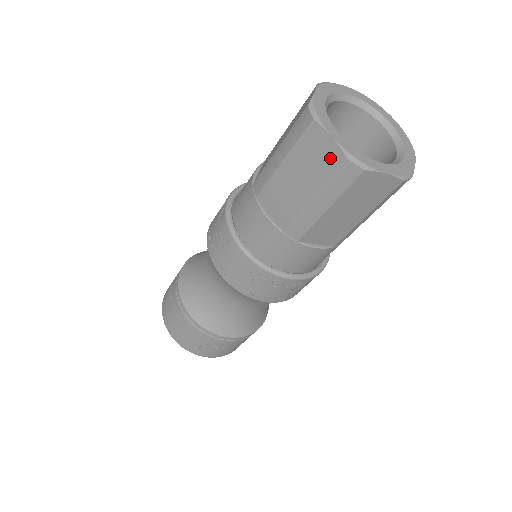
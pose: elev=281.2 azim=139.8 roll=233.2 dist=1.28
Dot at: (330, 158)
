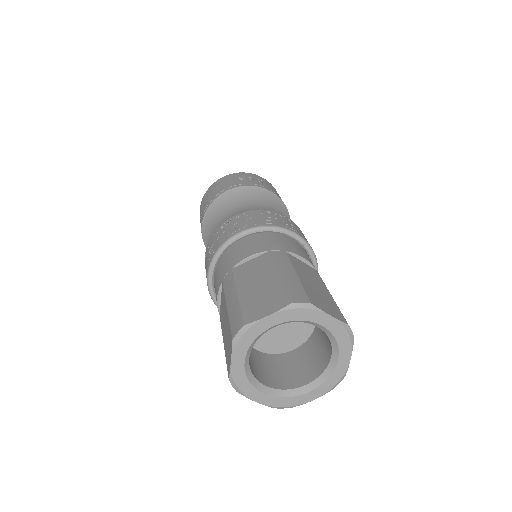
Dot at: occluded
